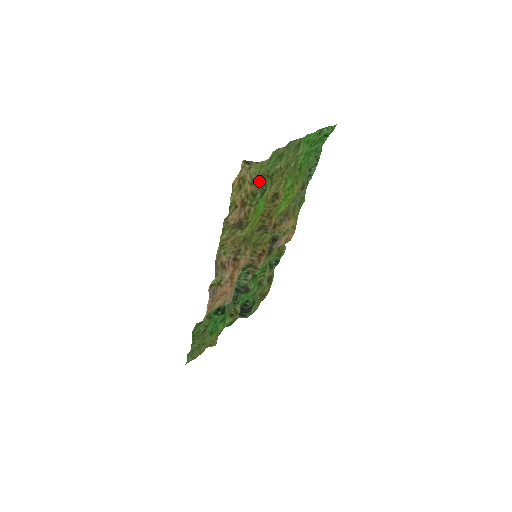
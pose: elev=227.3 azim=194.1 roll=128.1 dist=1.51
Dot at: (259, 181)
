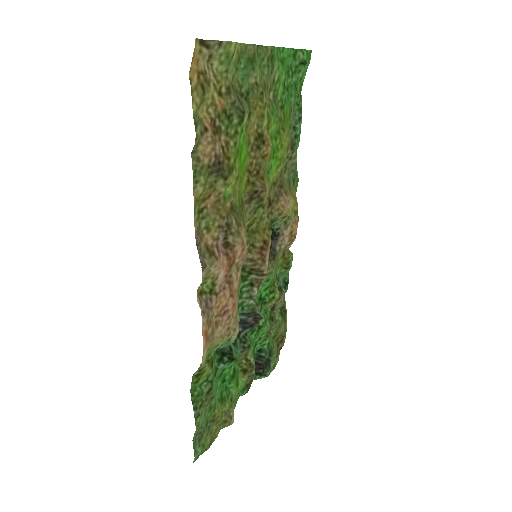
Dot at: (230, 93)
